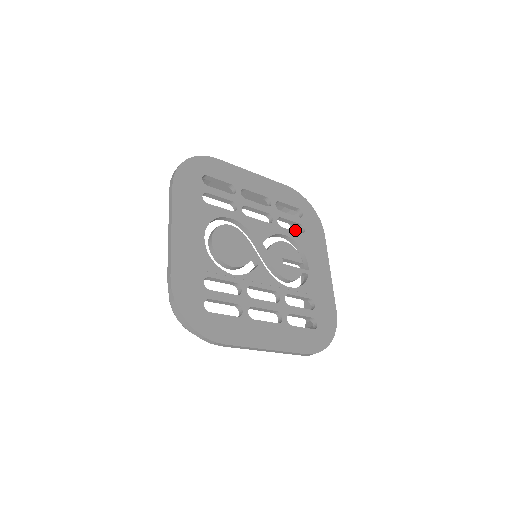
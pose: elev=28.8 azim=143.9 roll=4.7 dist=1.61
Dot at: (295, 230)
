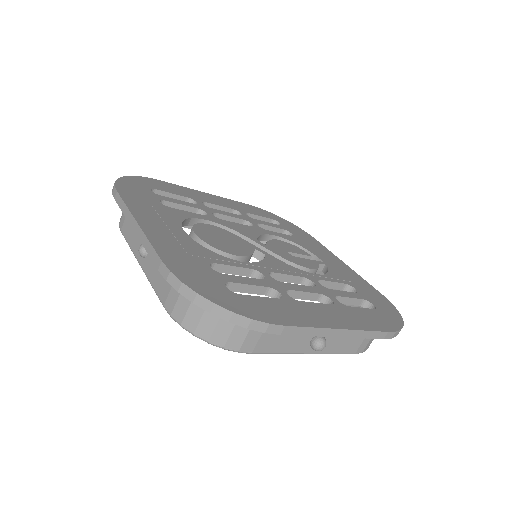
Dot at: occluded
